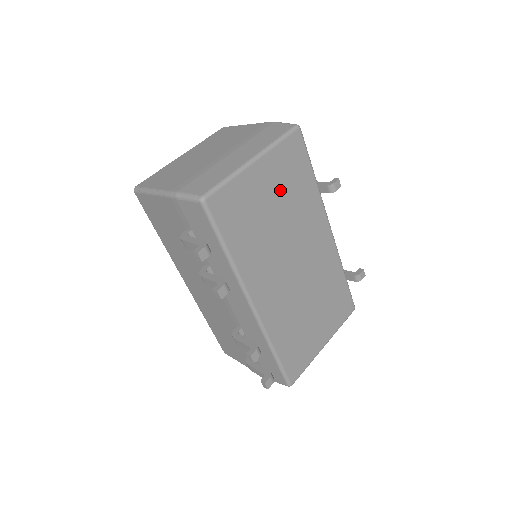
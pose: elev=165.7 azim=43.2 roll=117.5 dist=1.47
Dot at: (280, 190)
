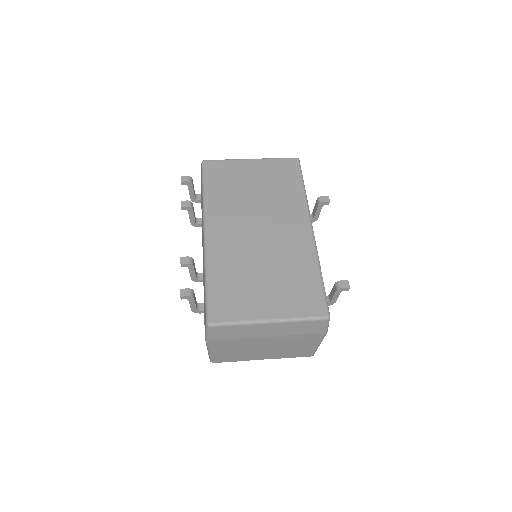
Dot at: (265, 180)
